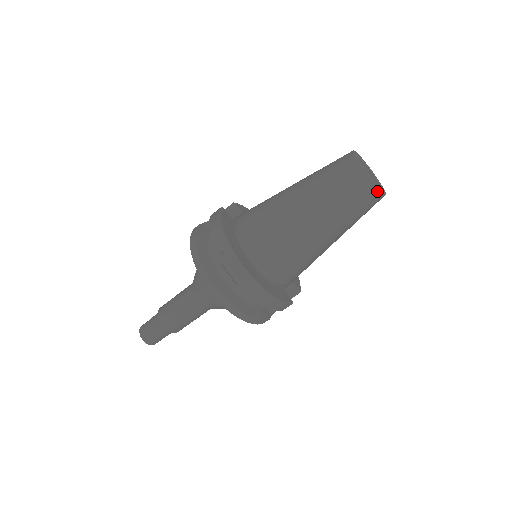
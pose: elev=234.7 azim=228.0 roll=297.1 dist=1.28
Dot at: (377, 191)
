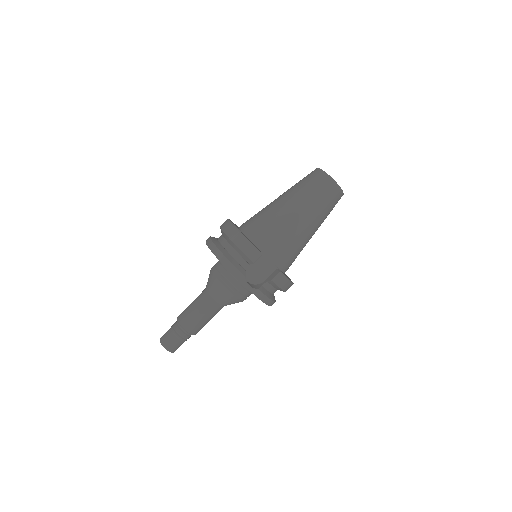
Dot at: (324, 174)
